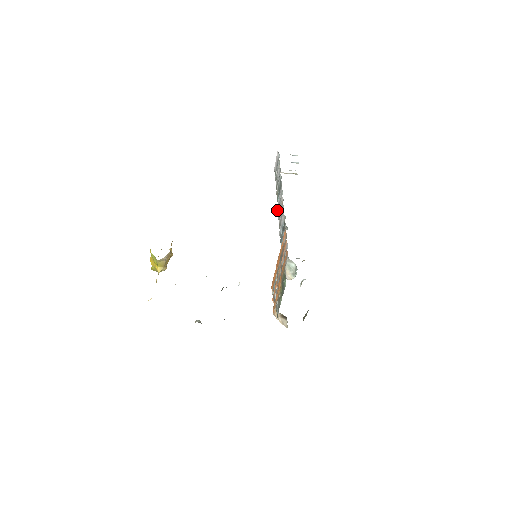
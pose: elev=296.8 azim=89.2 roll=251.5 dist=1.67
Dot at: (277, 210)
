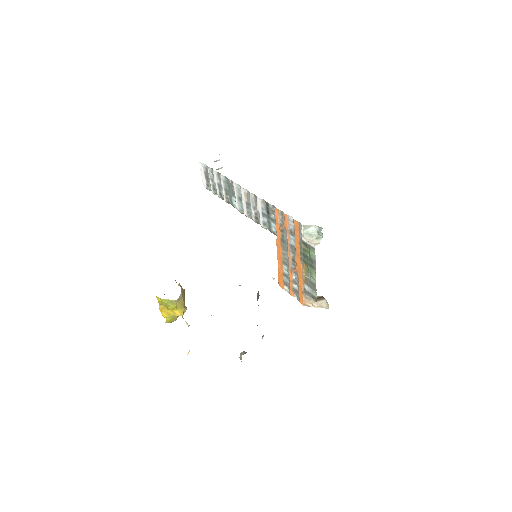
Dot at: (239, 211)
